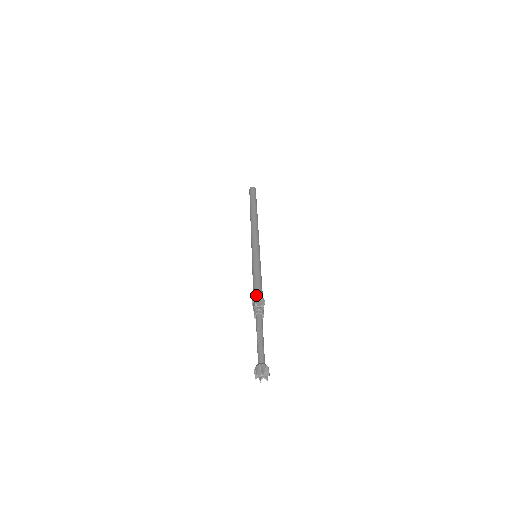
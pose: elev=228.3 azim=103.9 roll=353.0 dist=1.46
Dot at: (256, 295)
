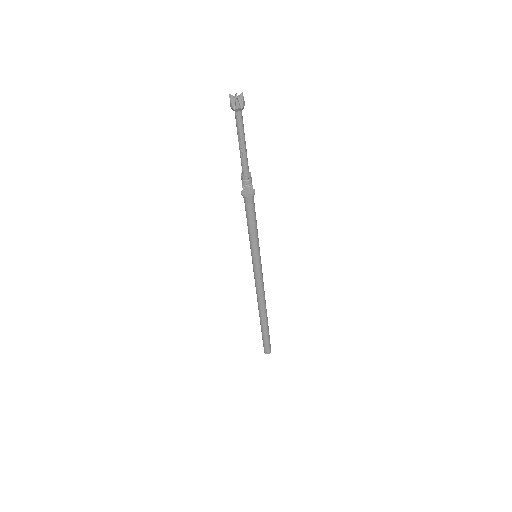
Dot at: occluded
